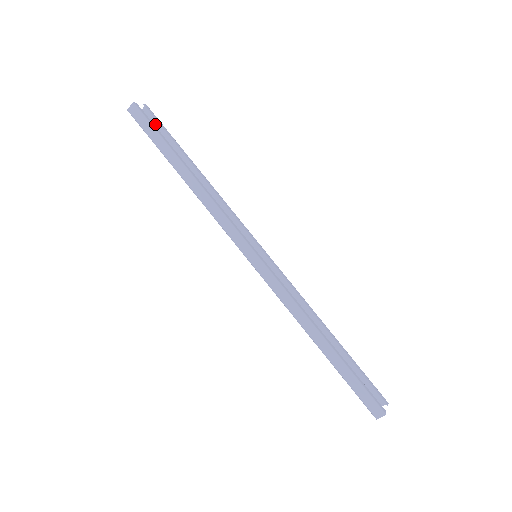
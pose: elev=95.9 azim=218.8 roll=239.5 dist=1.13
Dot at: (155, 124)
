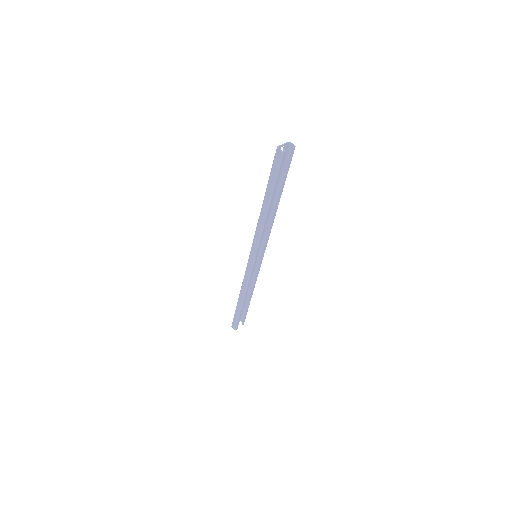
Dot at: (288, 159)
